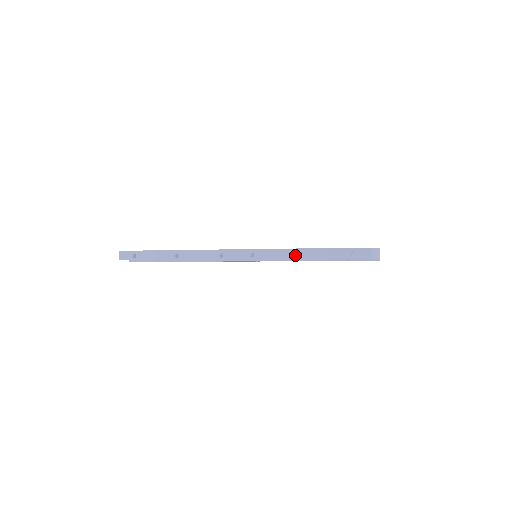
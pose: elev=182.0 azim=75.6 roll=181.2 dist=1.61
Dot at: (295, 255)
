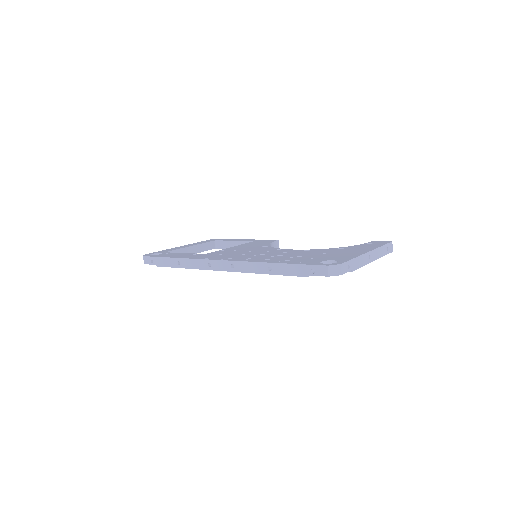
Dot at: (265, 269)
